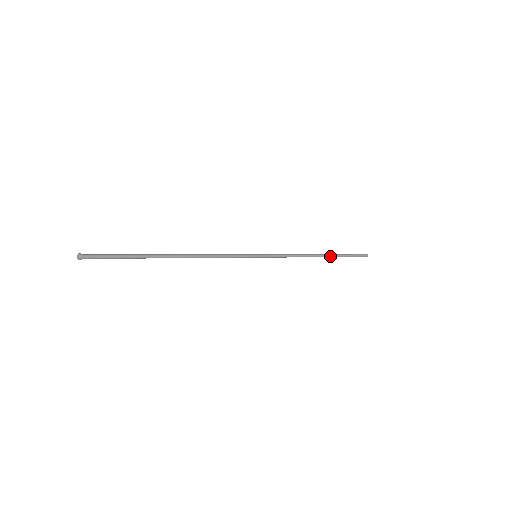
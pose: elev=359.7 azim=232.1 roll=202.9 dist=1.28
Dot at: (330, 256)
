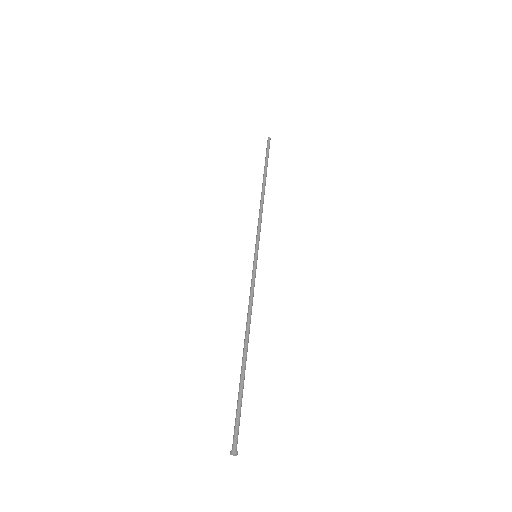
Dot at: (265, 178)
